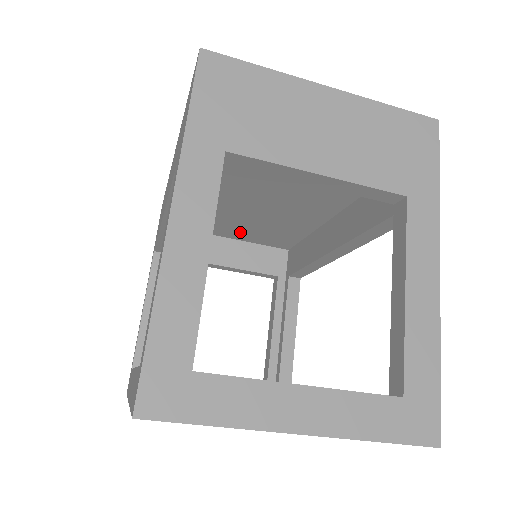
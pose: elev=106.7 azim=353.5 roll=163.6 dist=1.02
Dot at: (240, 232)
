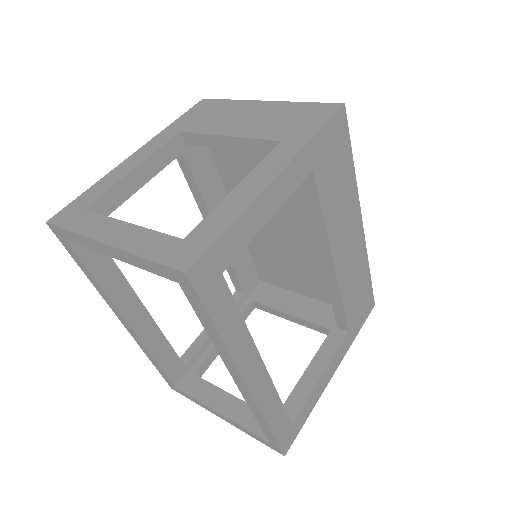
Dot at: (301, 281)
